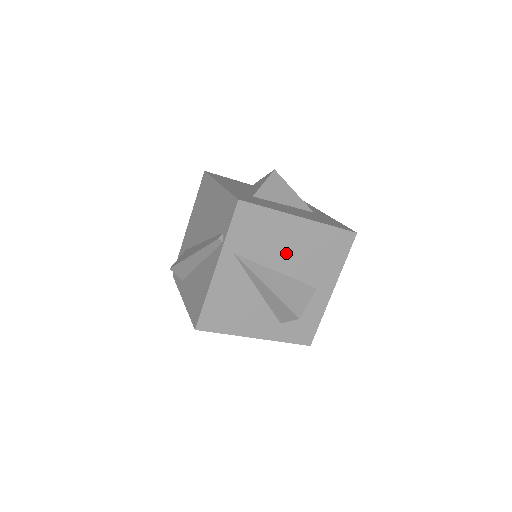
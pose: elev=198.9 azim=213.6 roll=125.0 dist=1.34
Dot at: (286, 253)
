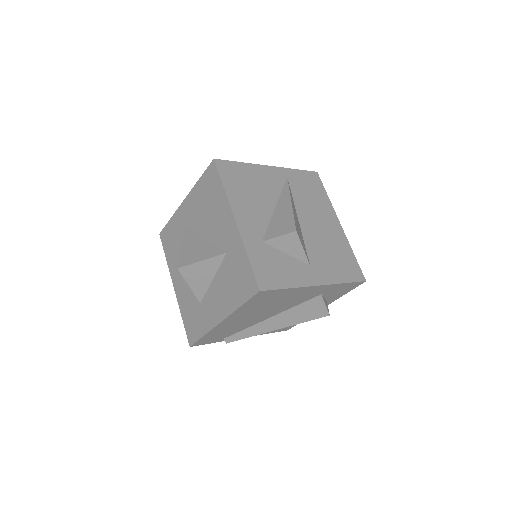
Dot at: (314, 221)
